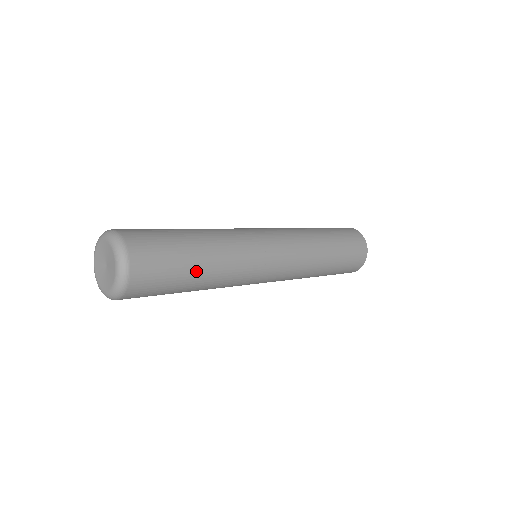
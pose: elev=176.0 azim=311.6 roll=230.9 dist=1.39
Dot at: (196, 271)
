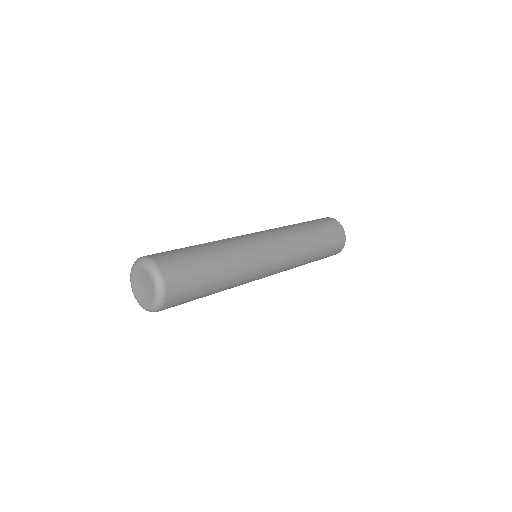
Dot at: (212, 290)
